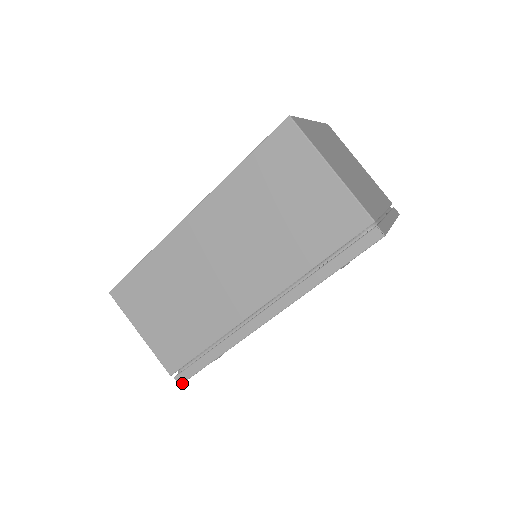
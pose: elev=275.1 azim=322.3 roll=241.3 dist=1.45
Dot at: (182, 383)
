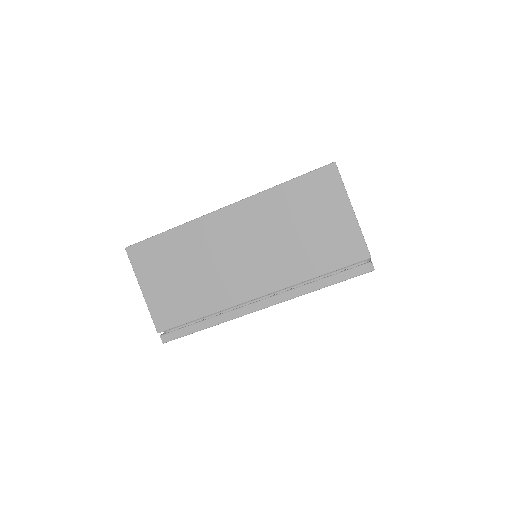
Dot at: (166, 342)
